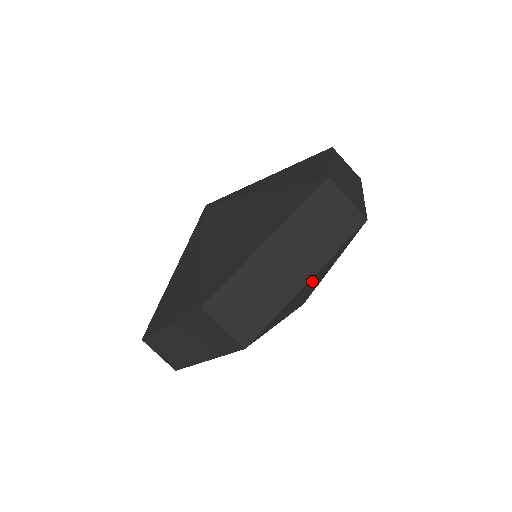
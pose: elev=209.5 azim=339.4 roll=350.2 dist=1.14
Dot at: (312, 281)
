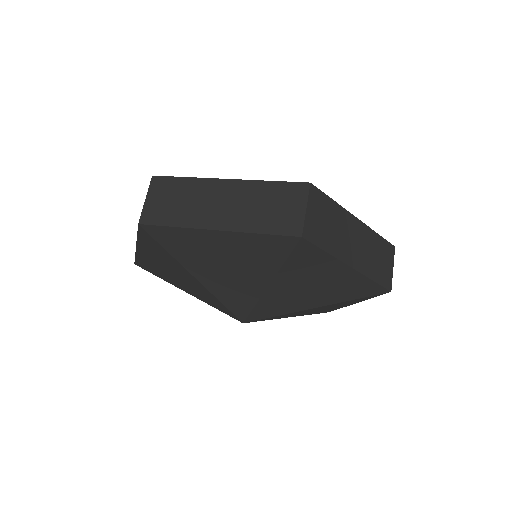
Dot at: (229, 250)
